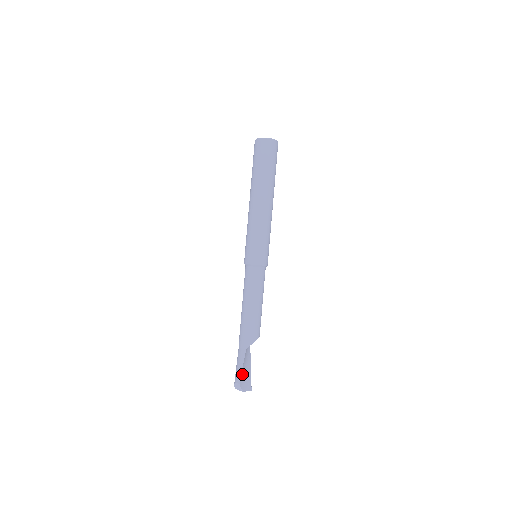
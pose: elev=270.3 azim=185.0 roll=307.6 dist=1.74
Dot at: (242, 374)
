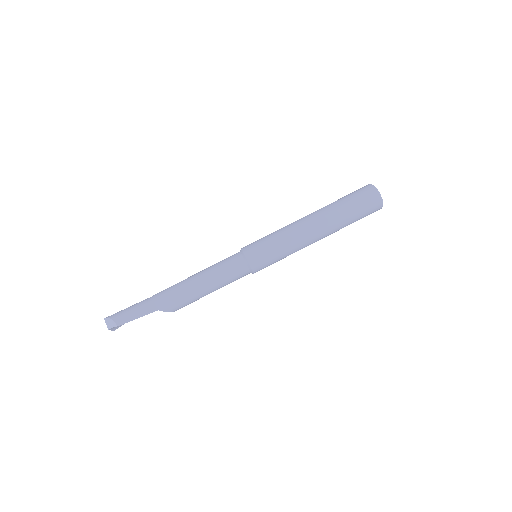
Dot at: (128, 320)
